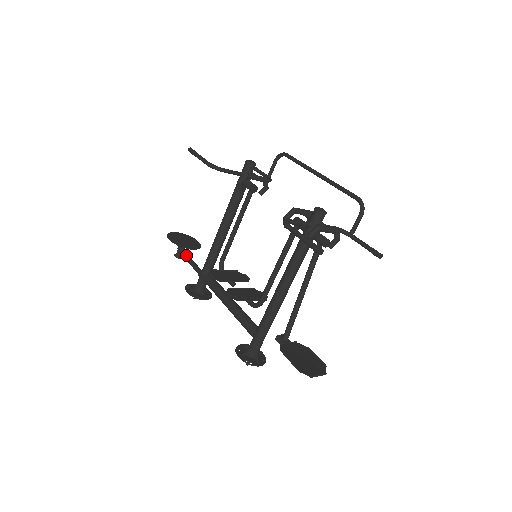
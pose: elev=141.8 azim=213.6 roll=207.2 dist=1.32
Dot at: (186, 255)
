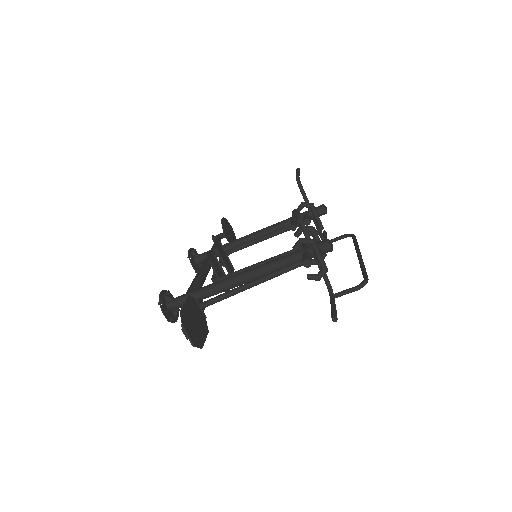
Dot at: (219, 239)
